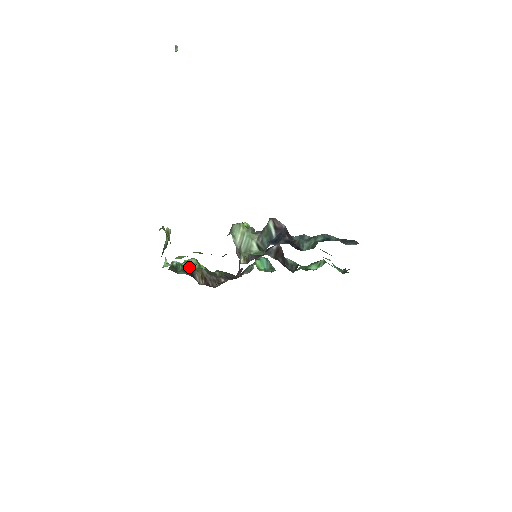
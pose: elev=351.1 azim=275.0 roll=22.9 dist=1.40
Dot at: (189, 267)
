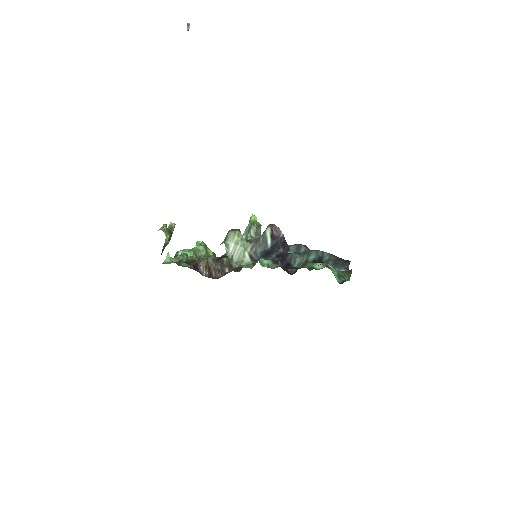
Dot at: (195, 256)
